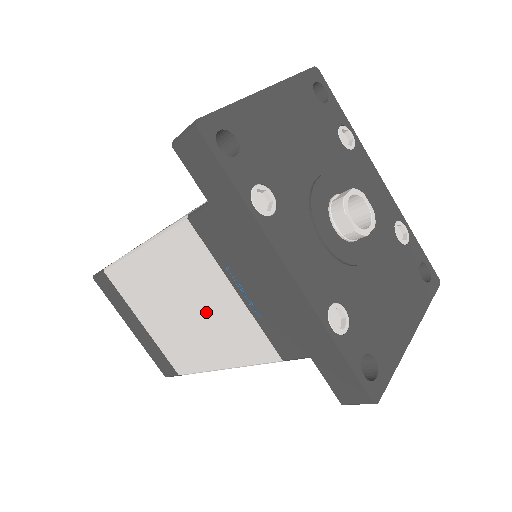
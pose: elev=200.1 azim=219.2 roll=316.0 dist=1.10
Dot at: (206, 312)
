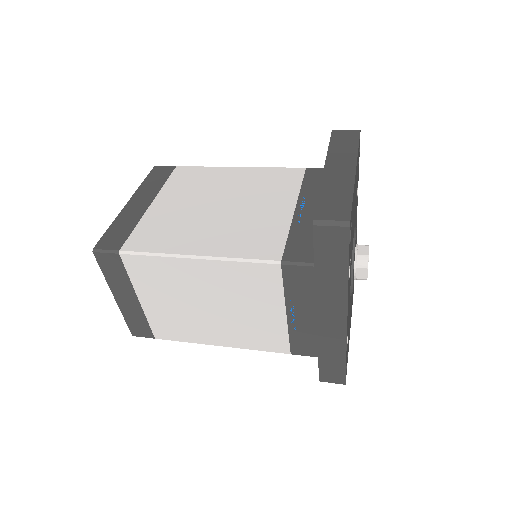
Dot at: (239, 314)
